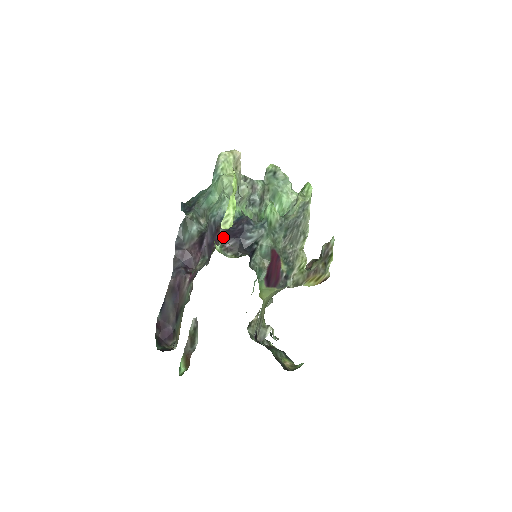
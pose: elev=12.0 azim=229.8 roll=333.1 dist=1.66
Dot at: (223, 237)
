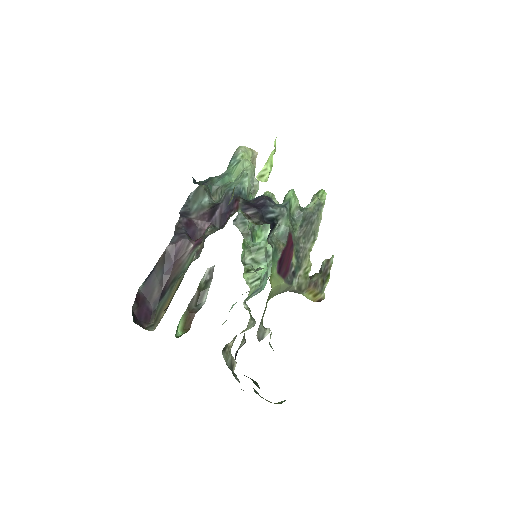
Dot at: (243, 205)
